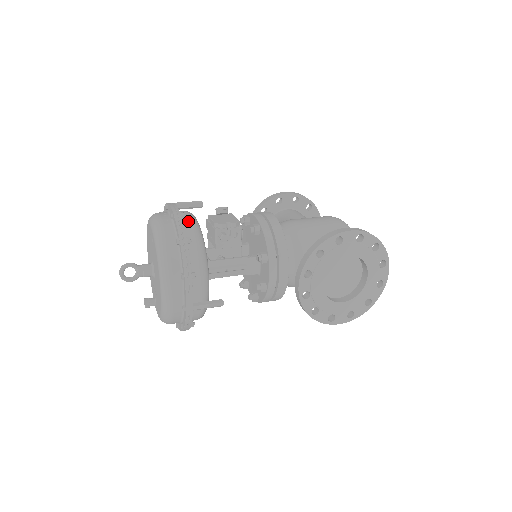
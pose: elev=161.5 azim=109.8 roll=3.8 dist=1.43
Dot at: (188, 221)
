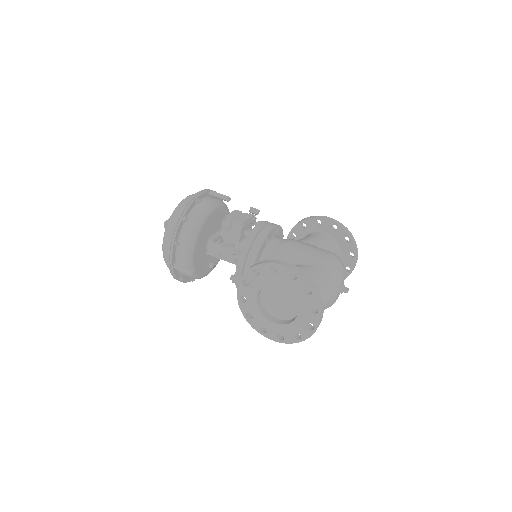
Dot at: (201, 207)
